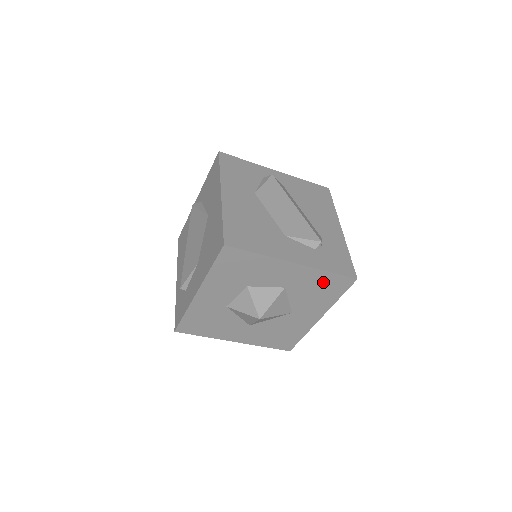
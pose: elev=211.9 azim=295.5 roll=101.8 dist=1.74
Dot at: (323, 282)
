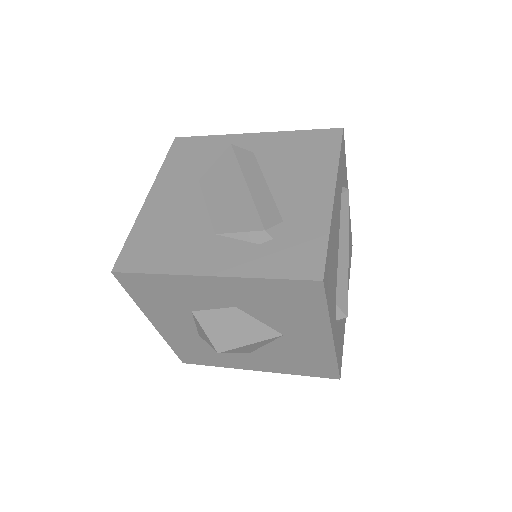
Dot at: (277, 293)
